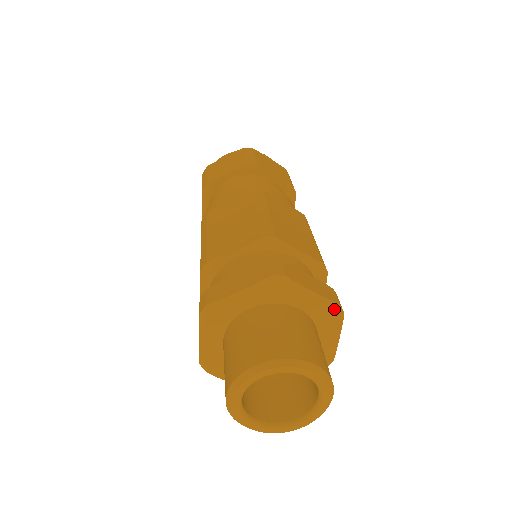
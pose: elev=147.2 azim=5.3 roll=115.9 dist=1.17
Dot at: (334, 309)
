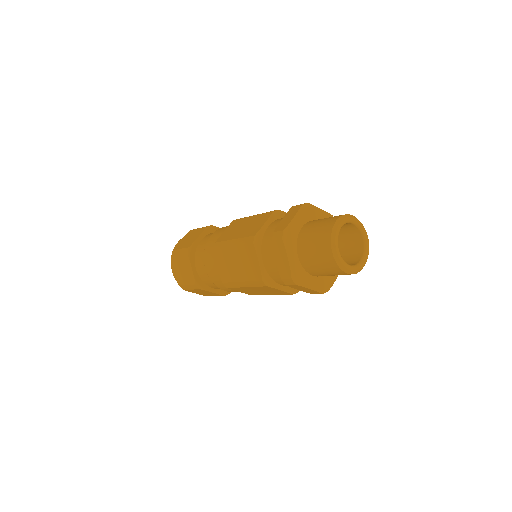
Dot at: occluded
